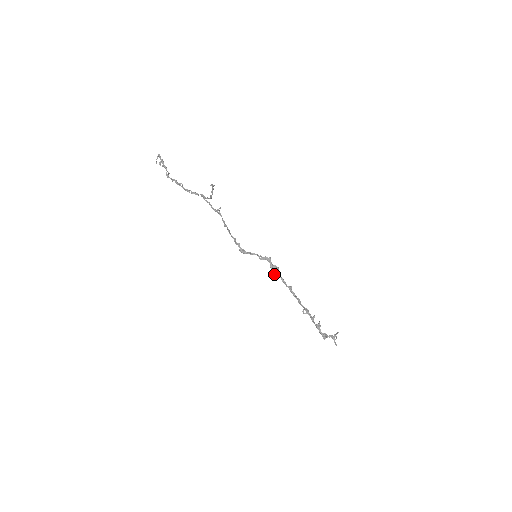
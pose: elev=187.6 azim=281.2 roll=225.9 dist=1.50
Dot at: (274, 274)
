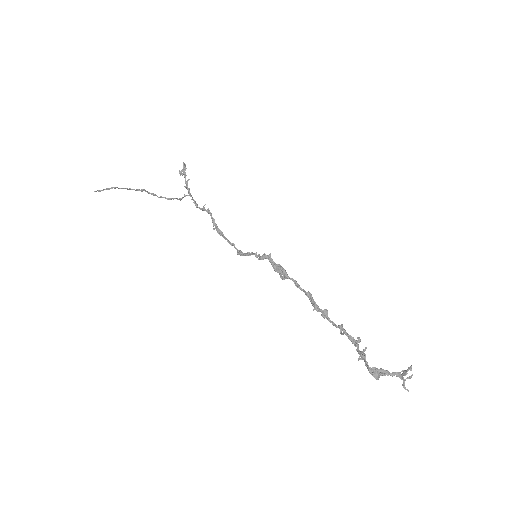
Dot at: (281, 277)
